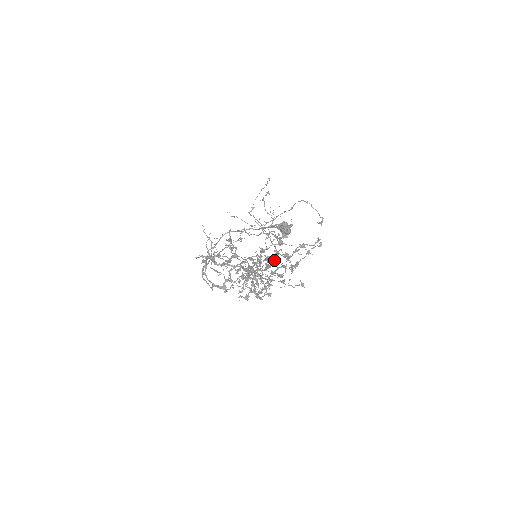
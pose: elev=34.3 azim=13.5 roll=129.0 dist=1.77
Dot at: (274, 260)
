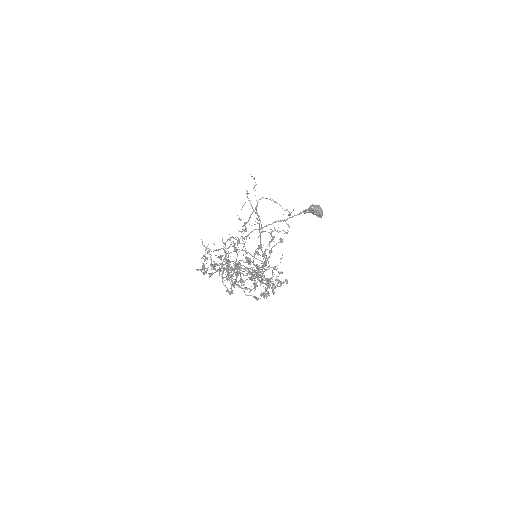
Dot at: (265, 259)
